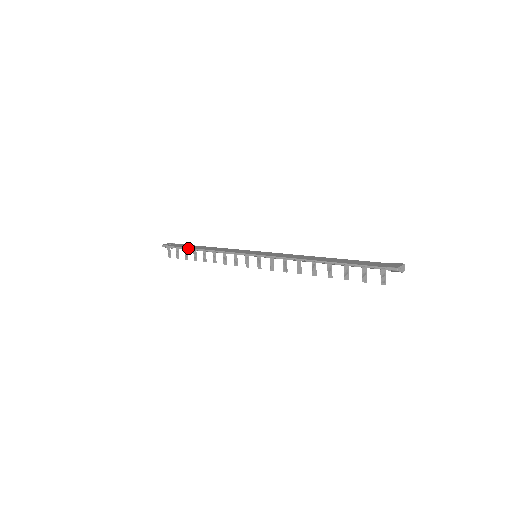
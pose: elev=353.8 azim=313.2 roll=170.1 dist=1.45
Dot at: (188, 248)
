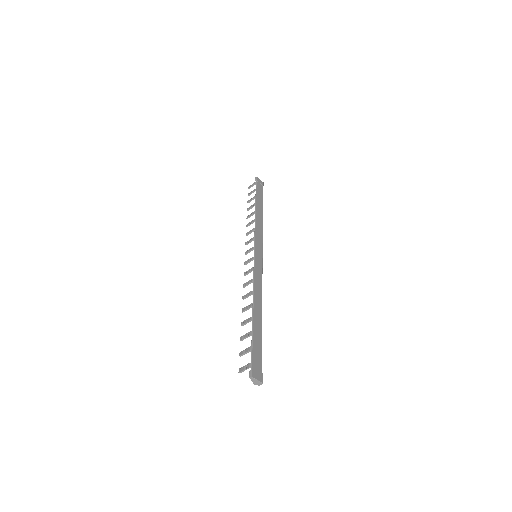
Dot at: (256, 198)
